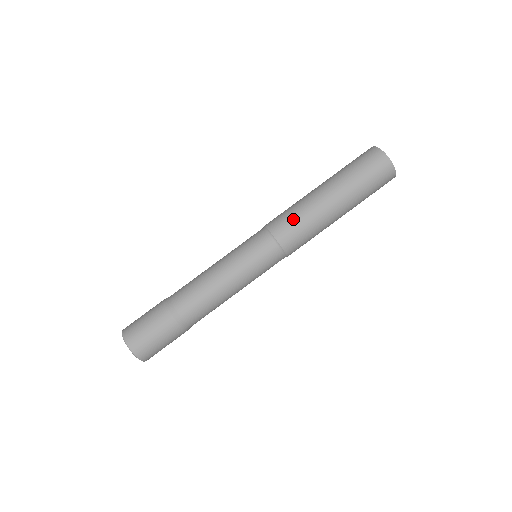
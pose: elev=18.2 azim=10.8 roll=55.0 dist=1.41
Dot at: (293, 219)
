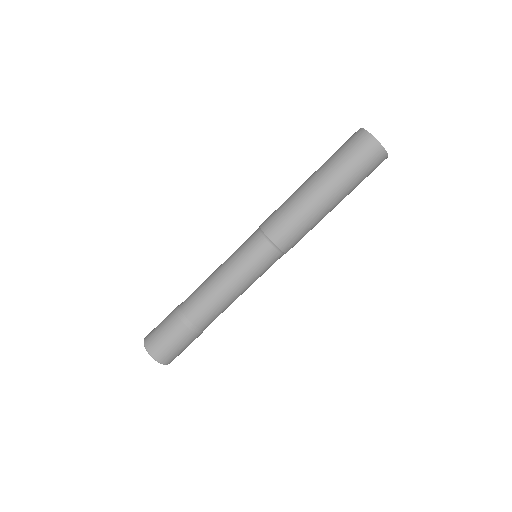
Dot at: (290, 224)
